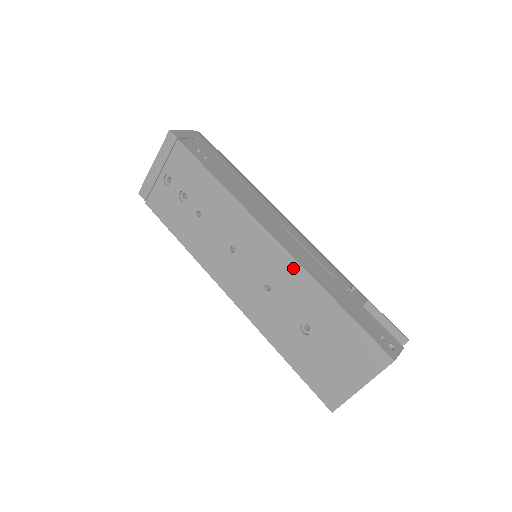
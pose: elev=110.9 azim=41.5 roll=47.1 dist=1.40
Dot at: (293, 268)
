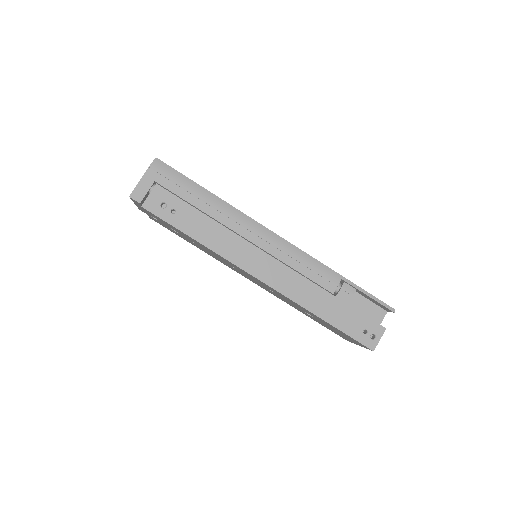
Dot at: (282, 295)
